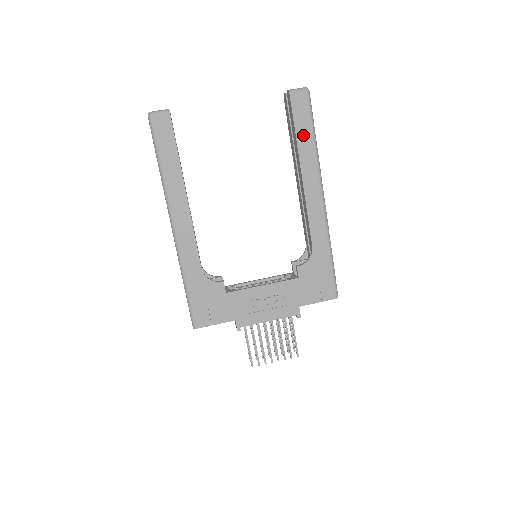
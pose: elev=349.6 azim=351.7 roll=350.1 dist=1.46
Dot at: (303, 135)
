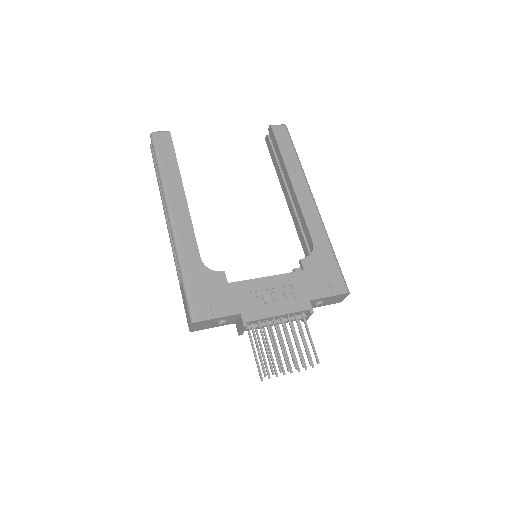
Dot at: (287, 154)
